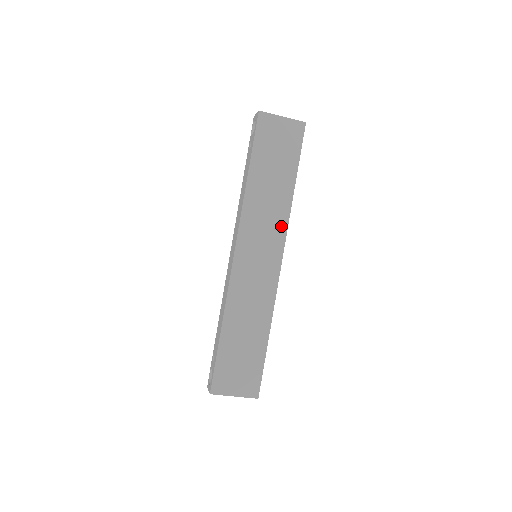
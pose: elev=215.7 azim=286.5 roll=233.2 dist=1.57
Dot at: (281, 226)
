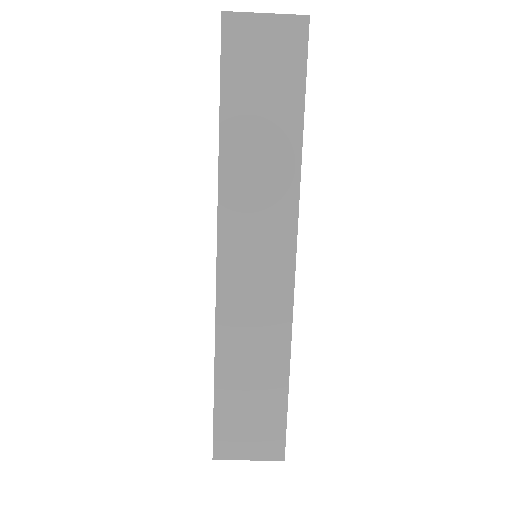
Dot at: (287, 206)
